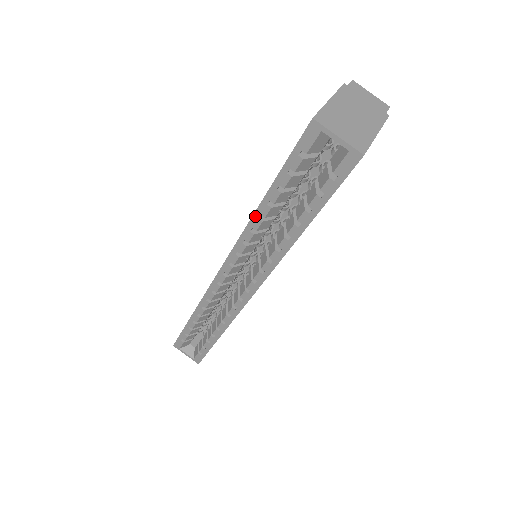
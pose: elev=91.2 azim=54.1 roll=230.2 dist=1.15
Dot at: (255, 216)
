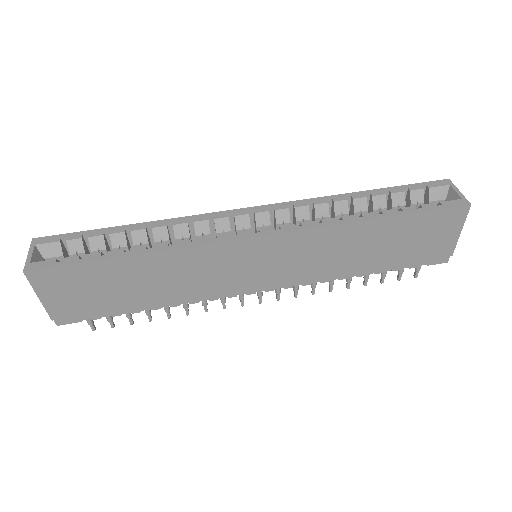
Dot at: (345, 195)
